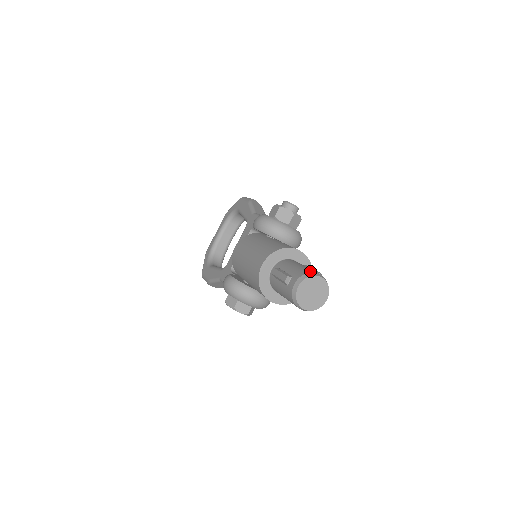
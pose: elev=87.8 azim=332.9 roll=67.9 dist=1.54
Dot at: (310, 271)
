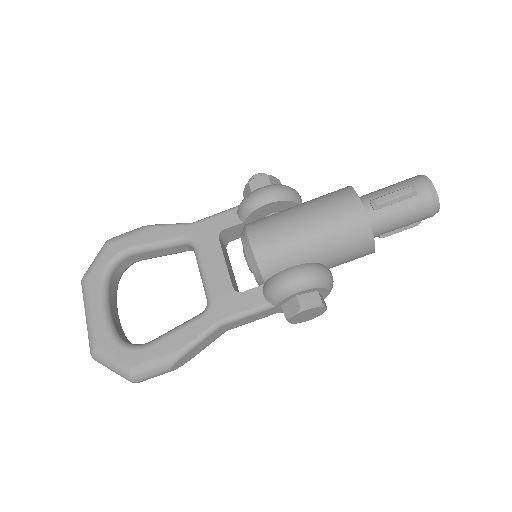
Dot at: occluded
